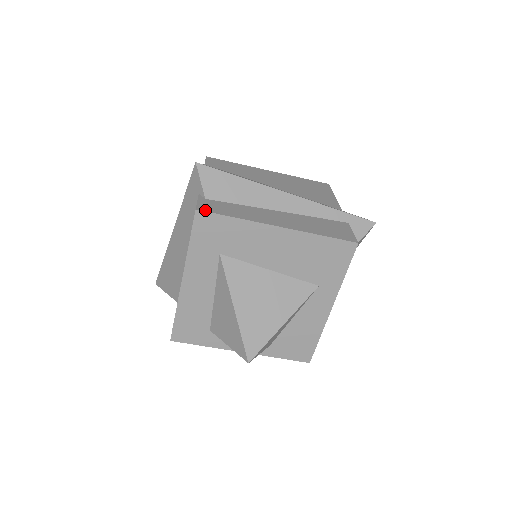
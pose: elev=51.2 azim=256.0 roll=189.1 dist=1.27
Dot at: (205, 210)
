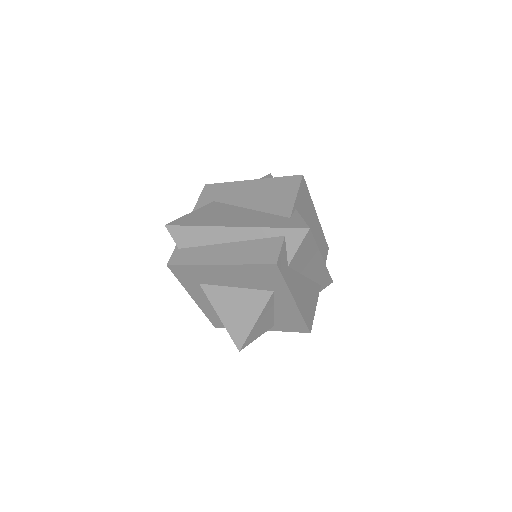
Dot at: (172, 264)
